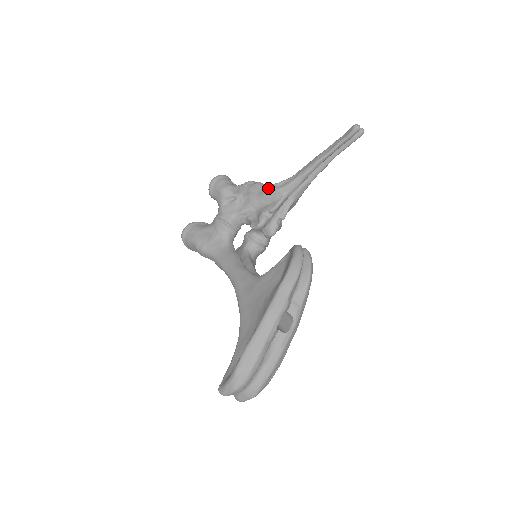
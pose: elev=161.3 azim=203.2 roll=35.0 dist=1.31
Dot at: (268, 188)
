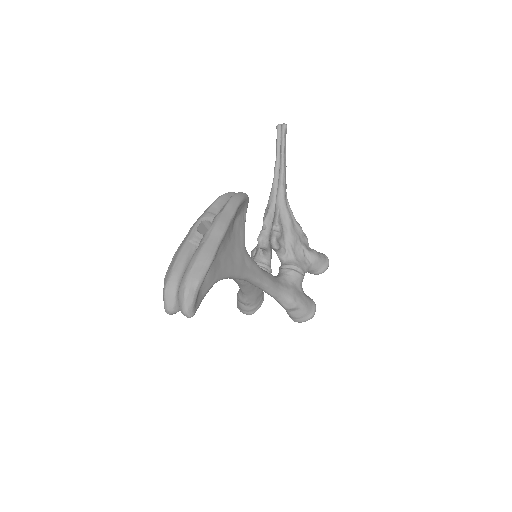
Dot at: occluded
